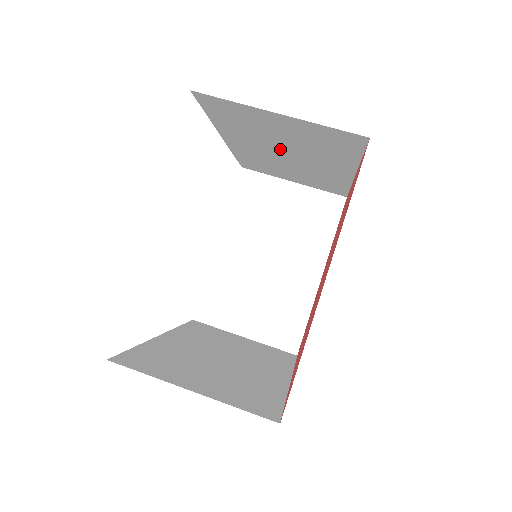
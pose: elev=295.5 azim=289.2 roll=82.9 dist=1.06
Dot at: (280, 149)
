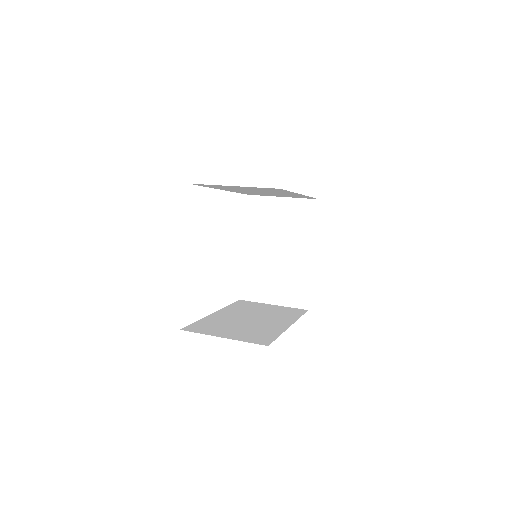
Dot at: occluded
